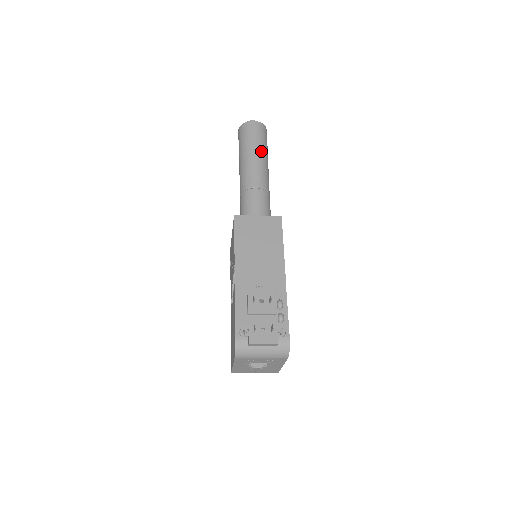
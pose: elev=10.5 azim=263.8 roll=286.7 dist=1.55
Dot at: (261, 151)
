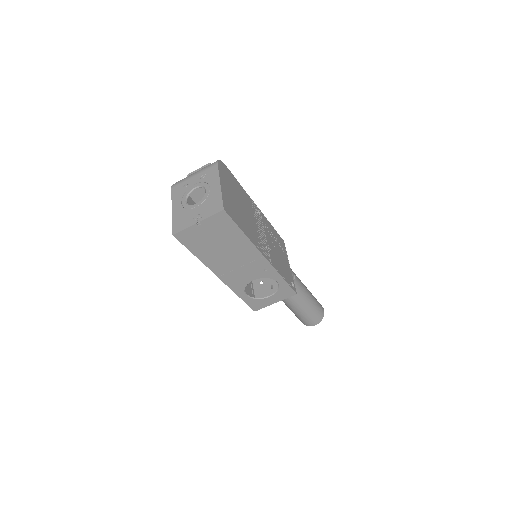
Dot at: occluded
